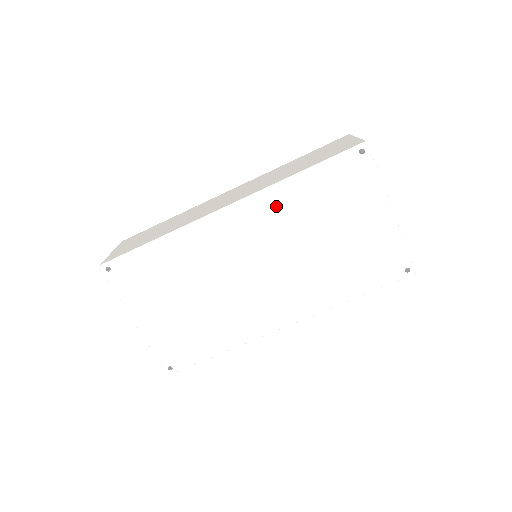
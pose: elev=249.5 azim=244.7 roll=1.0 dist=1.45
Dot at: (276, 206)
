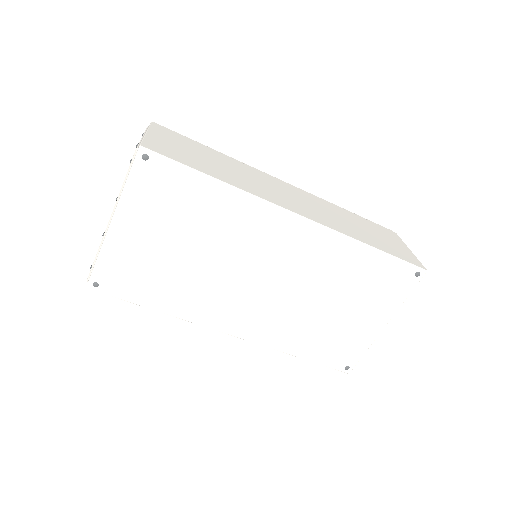
Dot at: (330, 251)
